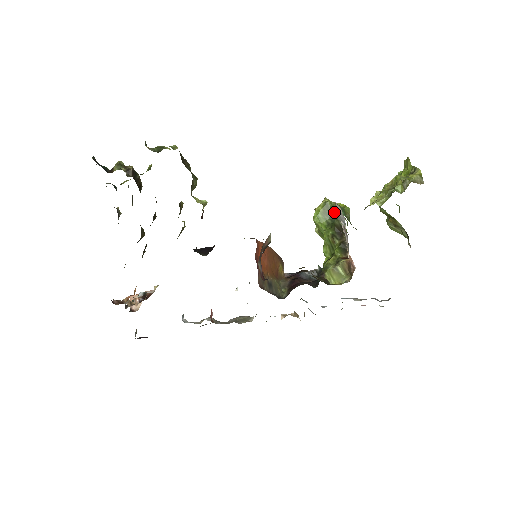
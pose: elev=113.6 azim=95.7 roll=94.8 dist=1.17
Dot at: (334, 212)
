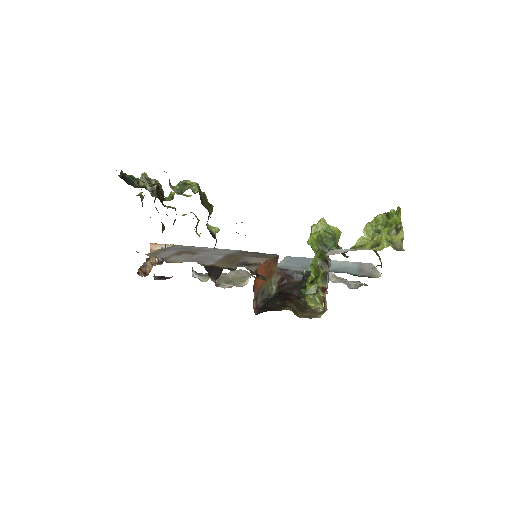
Dot at: (326, 241)
